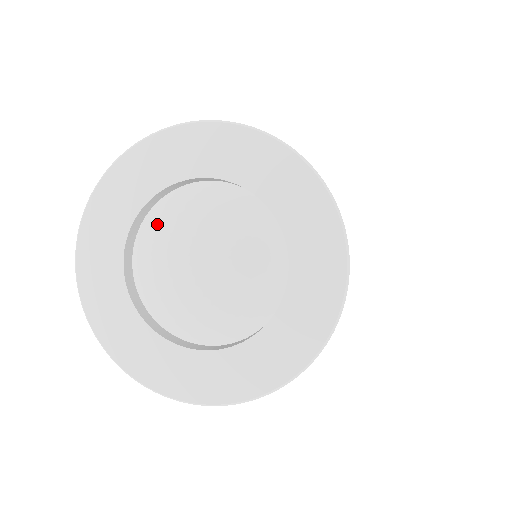
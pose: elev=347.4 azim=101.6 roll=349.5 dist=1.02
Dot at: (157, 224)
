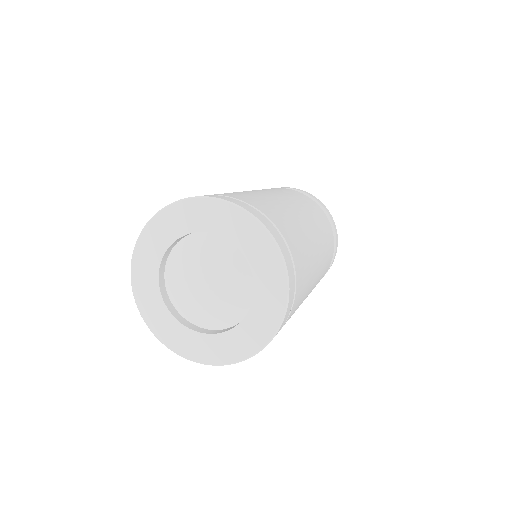
Dot at: (177, 258)
